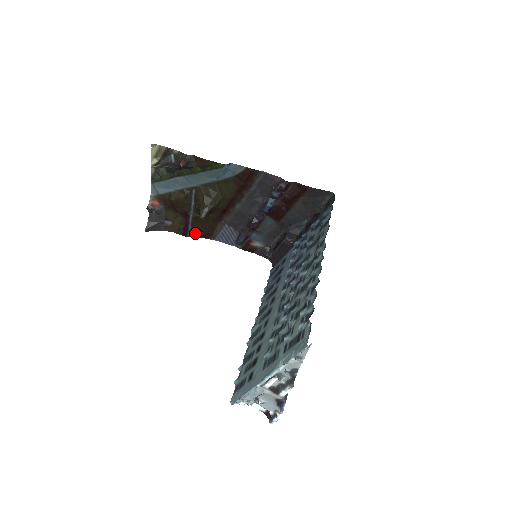
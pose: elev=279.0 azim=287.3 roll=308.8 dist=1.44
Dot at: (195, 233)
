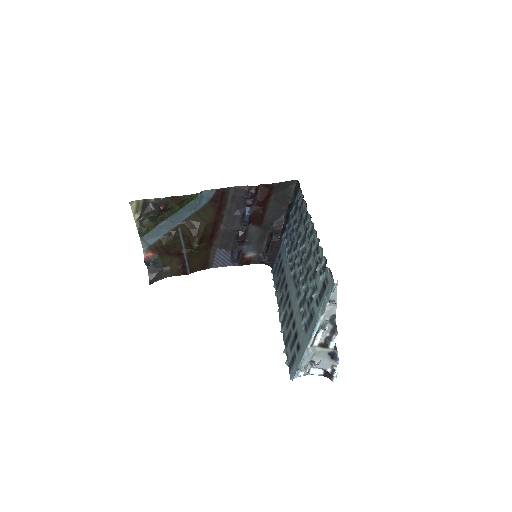
Dot at: (193, 268)
